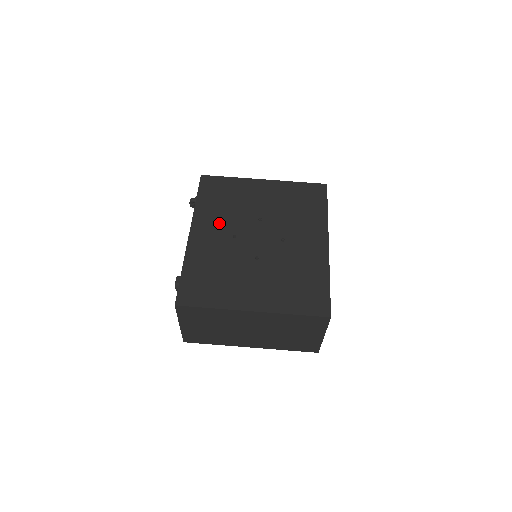
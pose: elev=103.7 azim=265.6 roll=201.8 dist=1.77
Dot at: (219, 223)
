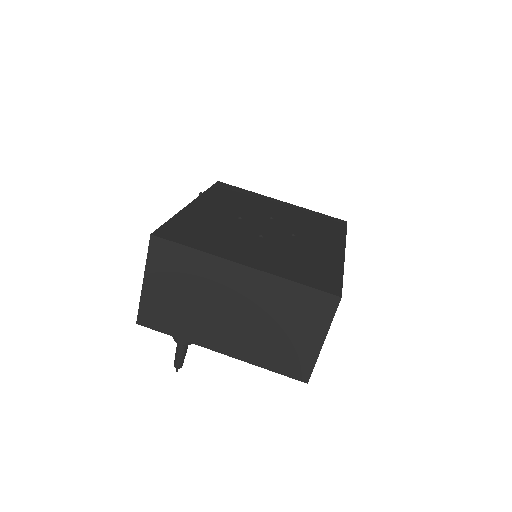
Dot at: (226, 207)
